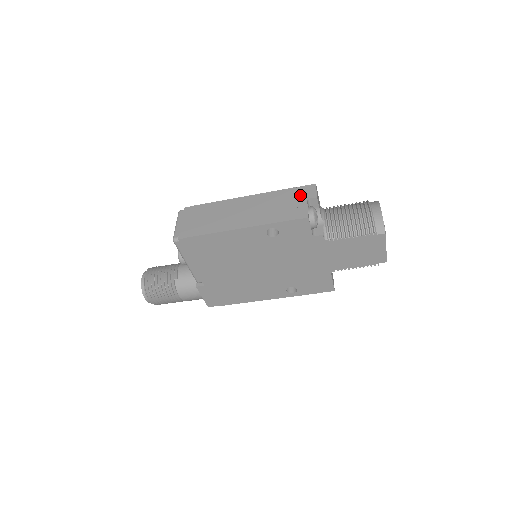
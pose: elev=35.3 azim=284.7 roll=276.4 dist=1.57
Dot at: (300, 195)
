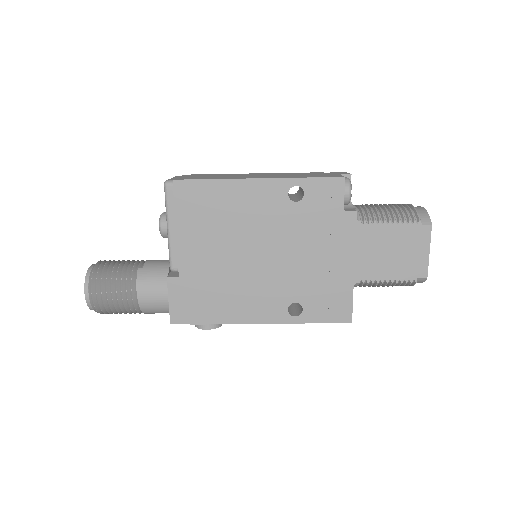
Dot at: (330, 173)
